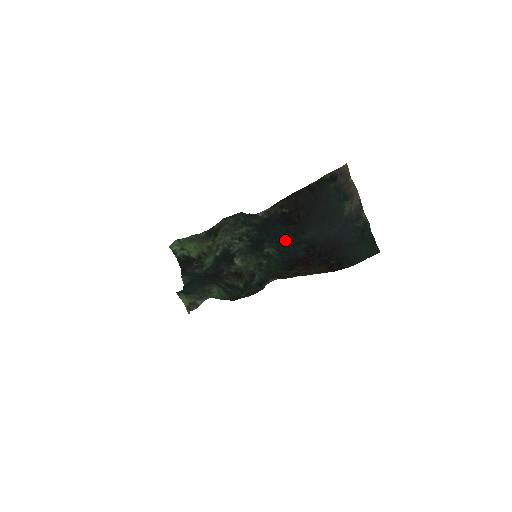
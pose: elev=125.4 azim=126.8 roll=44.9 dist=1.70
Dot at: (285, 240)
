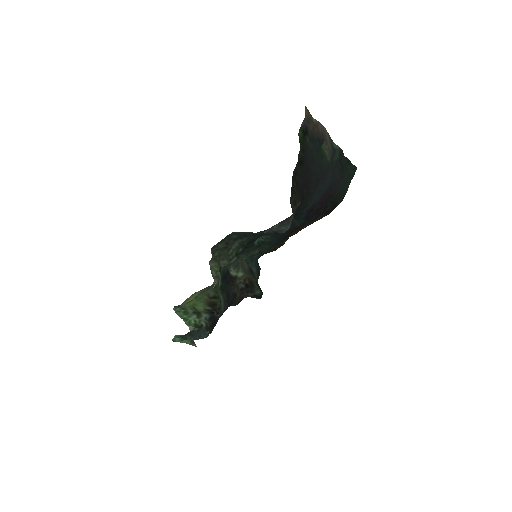
Dot at: occluded
